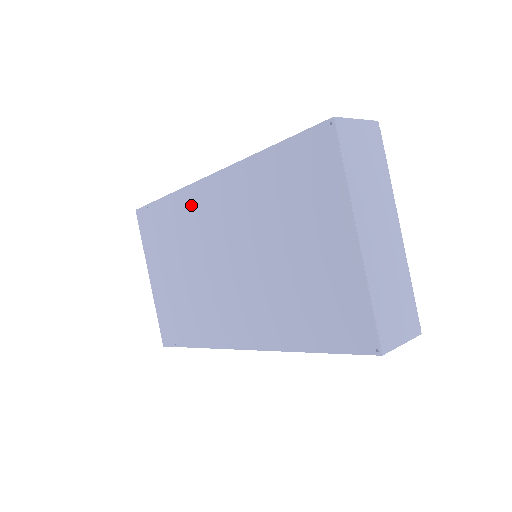
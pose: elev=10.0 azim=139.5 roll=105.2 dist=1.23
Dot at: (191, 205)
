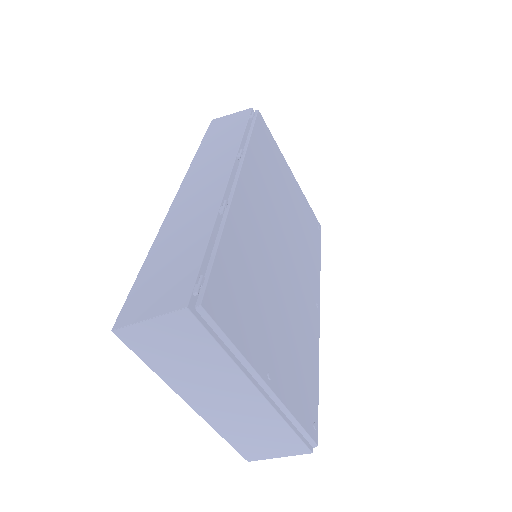
Dot at: occluded
